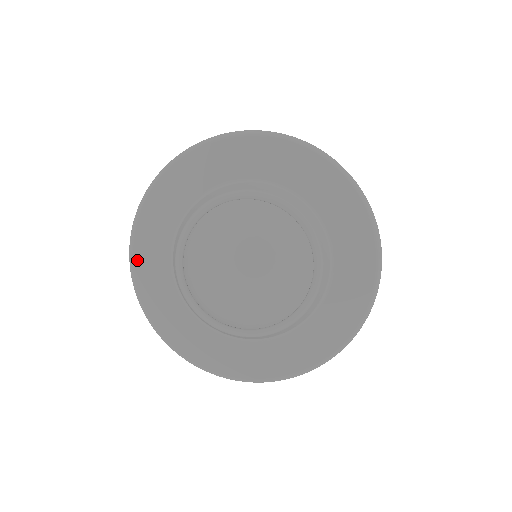
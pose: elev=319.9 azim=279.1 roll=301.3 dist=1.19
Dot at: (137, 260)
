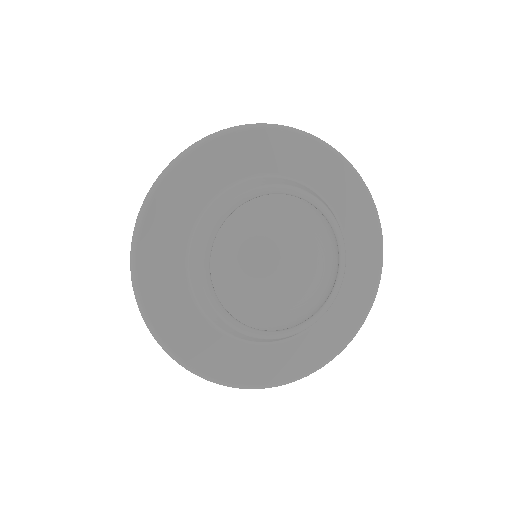
Dot at: (143, 261)
